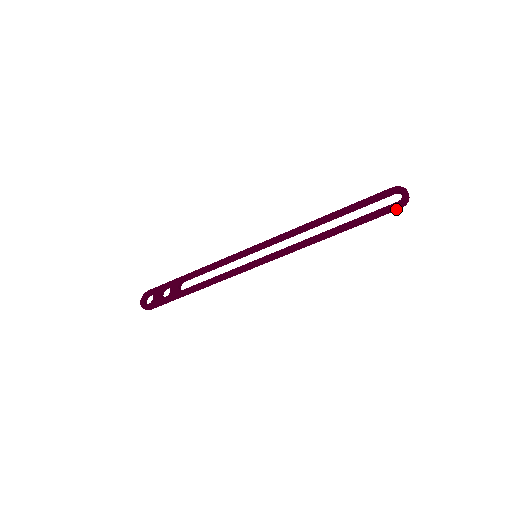
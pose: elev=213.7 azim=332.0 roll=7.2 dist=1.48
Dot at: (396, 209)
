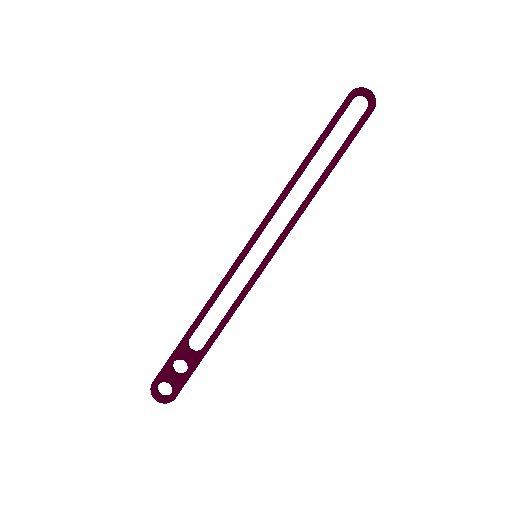
Dot at: occluded
